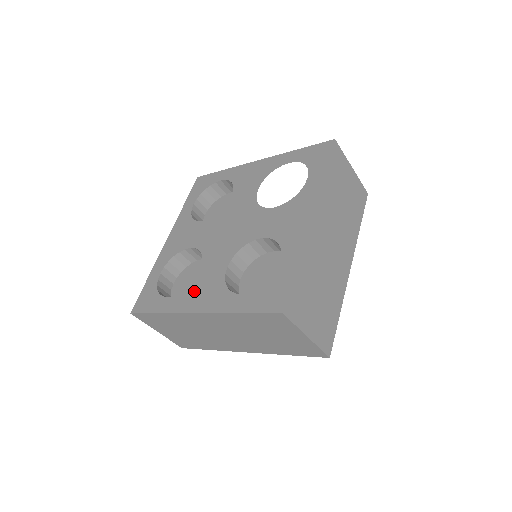
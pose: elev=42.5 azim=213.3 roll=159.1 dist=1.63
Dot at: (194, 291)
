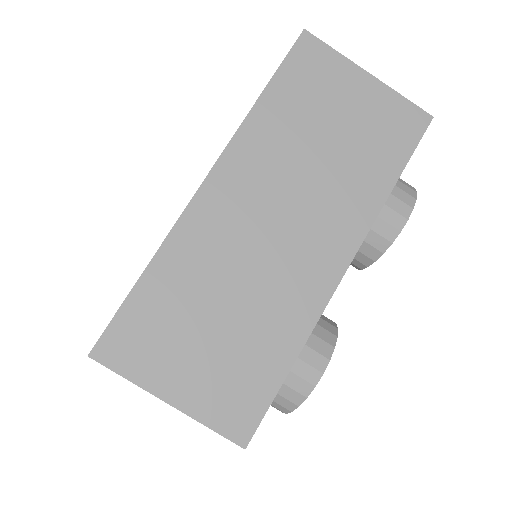
Dot at: occluded
